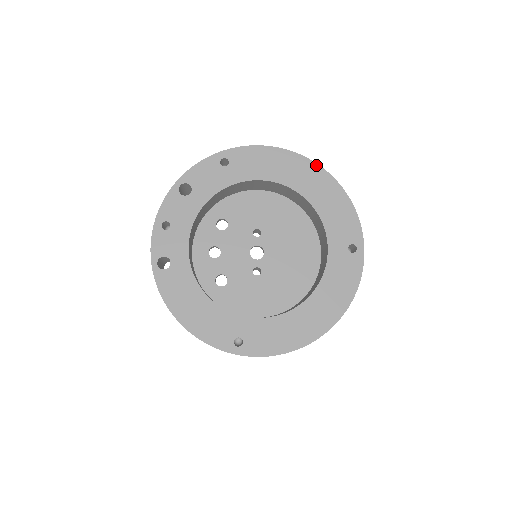
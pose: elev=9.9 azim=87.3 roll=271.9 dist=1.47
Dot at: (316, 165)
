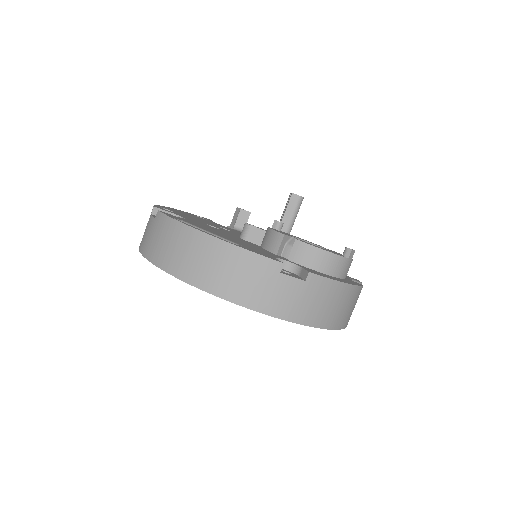
Dot at: occluded
